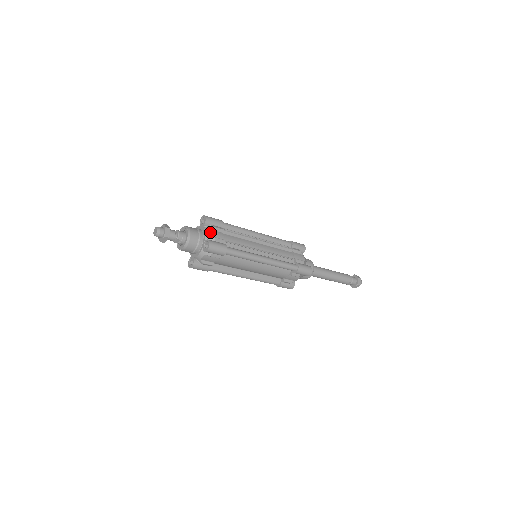
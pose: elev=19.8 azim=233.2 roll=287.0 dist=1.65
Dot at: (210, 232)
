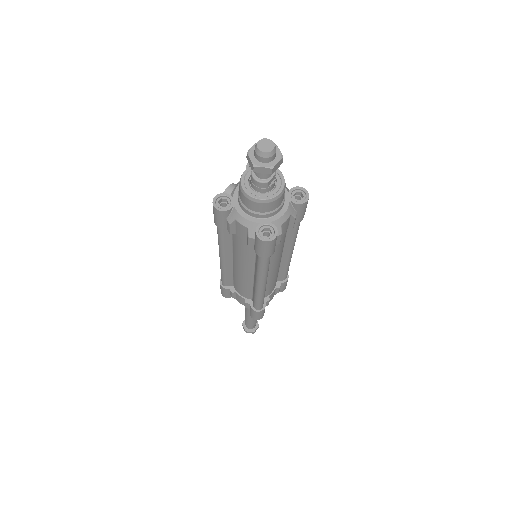
Dot at: occluded
